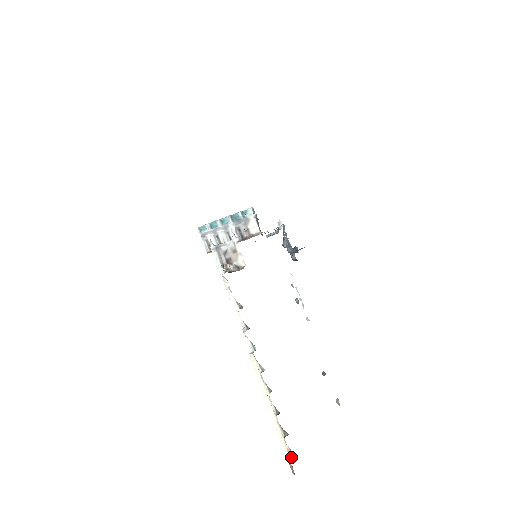
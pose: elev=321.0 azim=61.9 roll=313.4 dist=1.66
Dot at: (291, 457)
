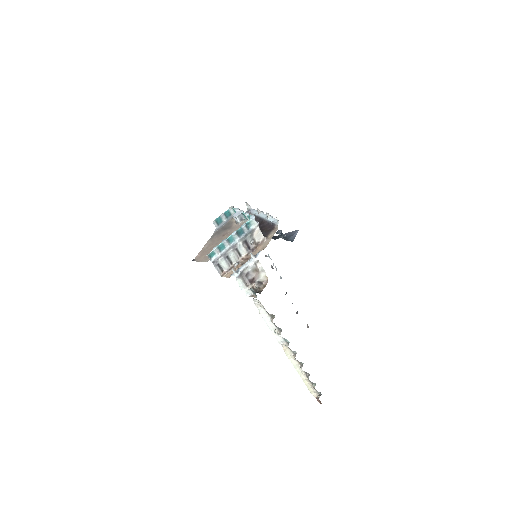
Dot at: occluded
